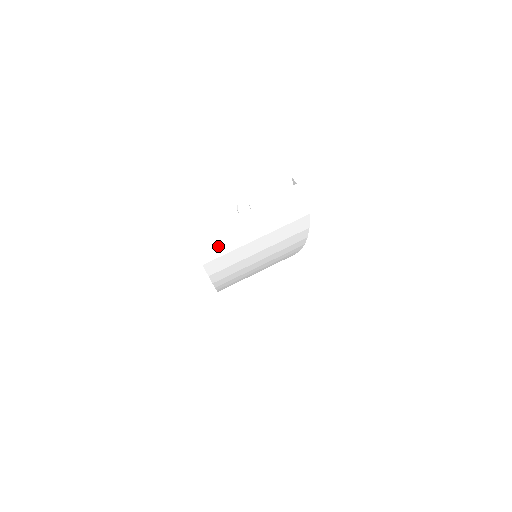
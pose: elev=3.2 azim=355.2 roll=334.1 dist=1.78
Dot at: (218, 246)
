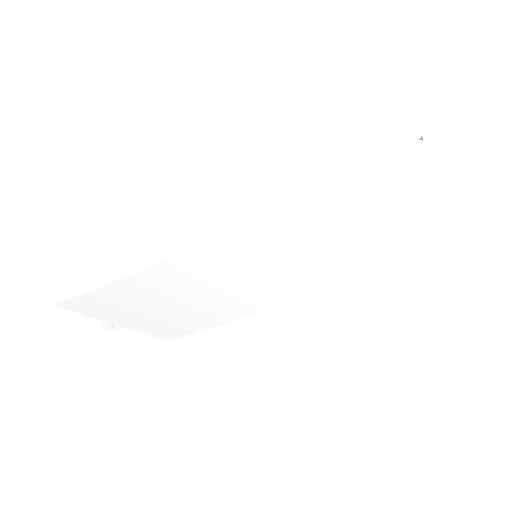
Dot at: (374, 144)
